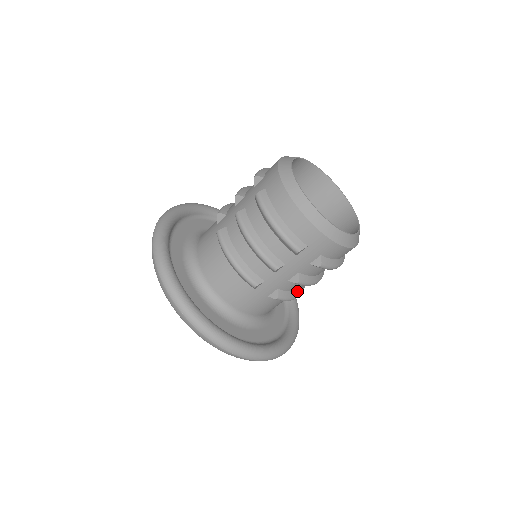
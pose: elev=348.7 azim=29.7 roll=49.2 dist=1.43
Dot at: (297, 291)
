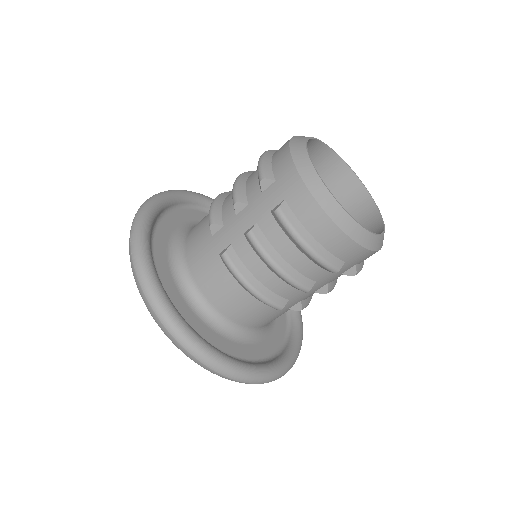
Dot at: occluded
